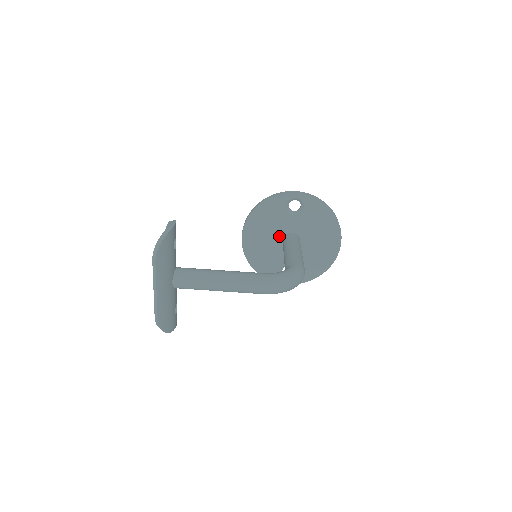
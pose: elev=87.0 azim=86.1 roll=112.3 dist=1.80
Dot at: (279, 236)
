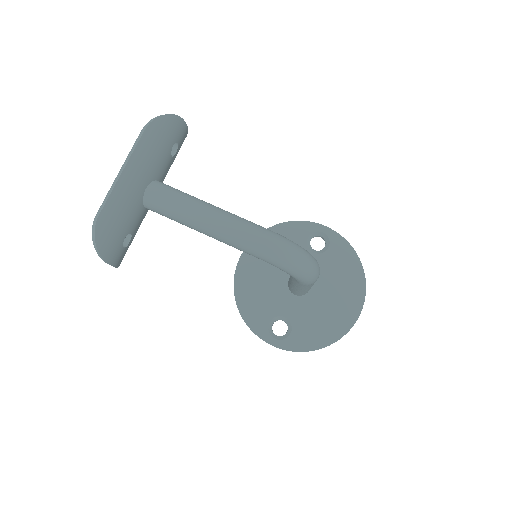
Dot at: (286, 273)
